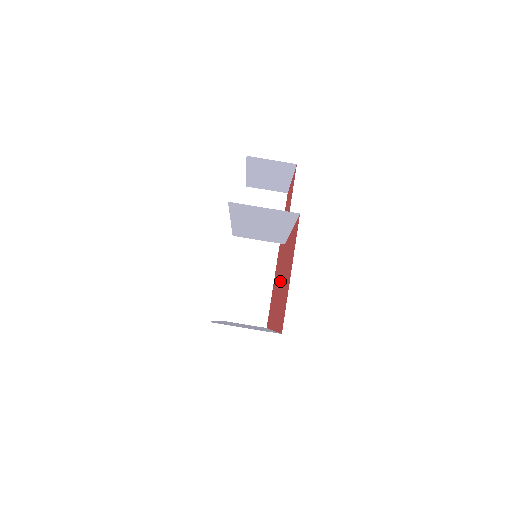
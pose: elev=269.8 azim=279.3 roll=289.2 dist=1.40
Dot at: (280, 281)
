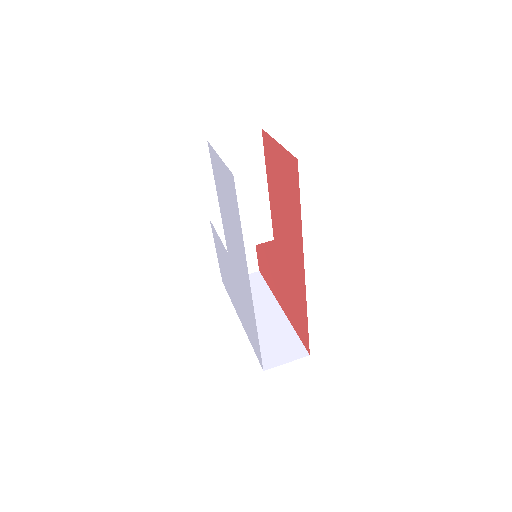
Dot at: (285, 239)
